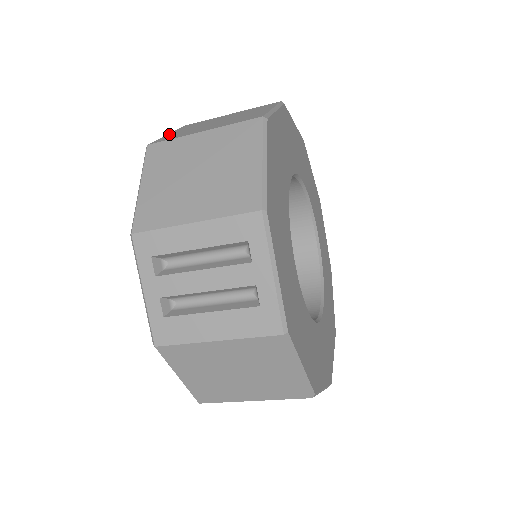
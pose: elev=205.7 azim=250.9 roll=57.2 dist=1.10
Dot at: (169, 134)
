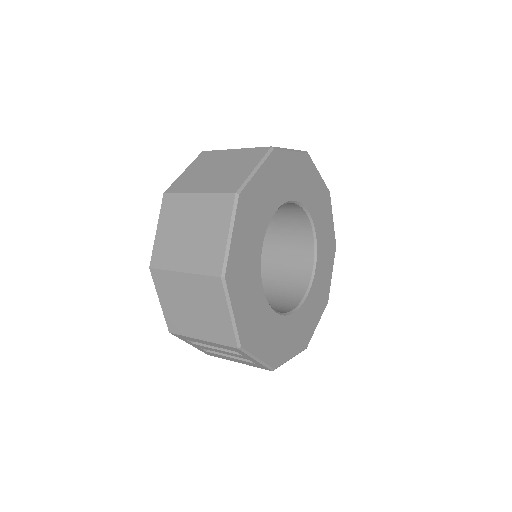
Dot at: (158, 234)
